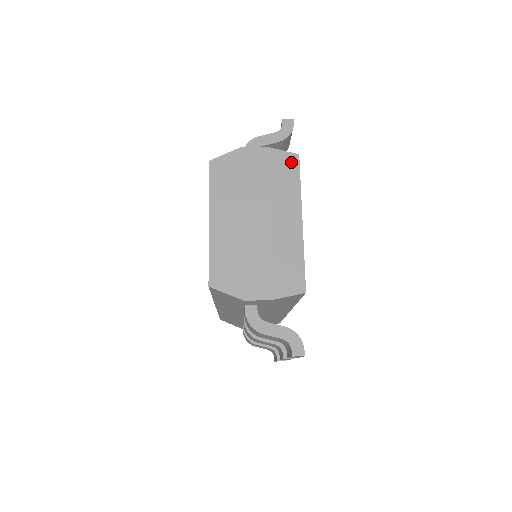
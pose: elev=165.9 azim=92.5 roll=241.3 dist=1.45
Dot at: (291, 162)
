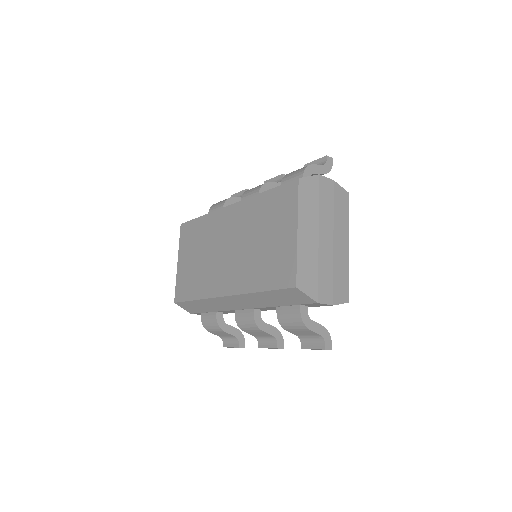
Dot at: (345, 197)
